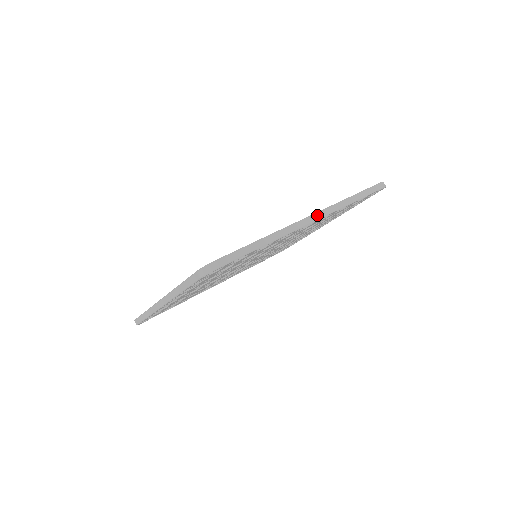
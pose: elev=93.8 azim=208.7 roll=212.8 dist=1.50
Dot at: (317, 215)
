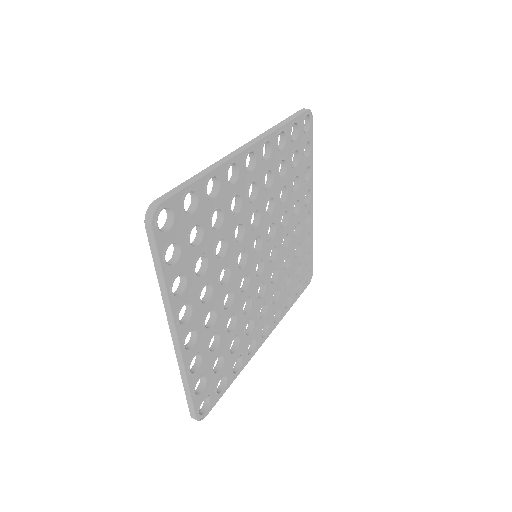
Dot at: (249, 143)
